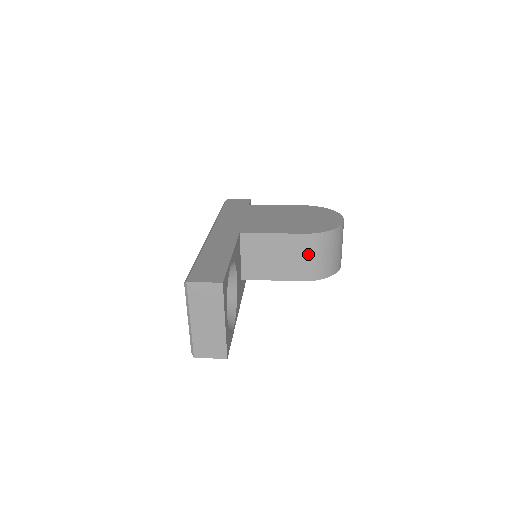
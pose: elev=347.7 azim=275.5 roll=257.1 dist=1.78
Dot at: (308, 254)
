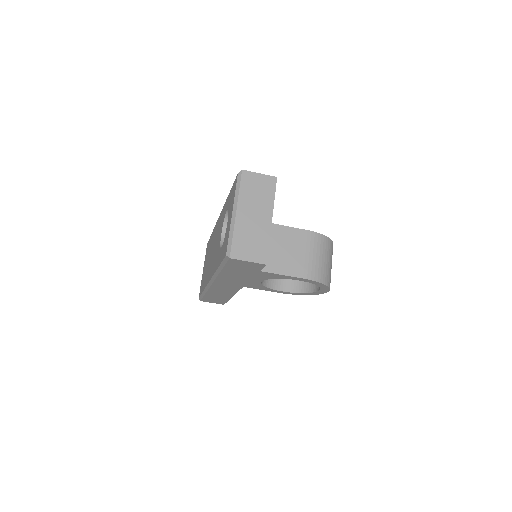
Dot at: (311, 251)
